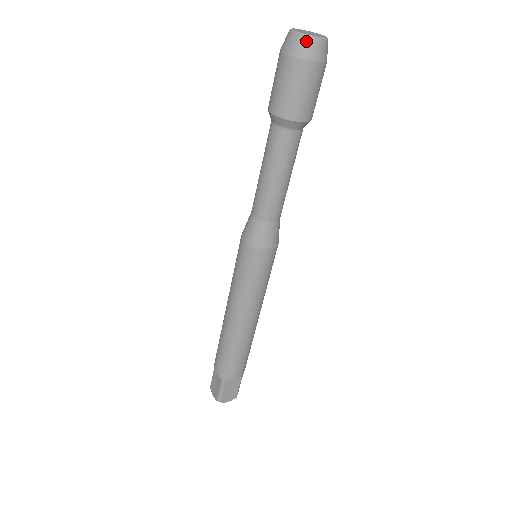
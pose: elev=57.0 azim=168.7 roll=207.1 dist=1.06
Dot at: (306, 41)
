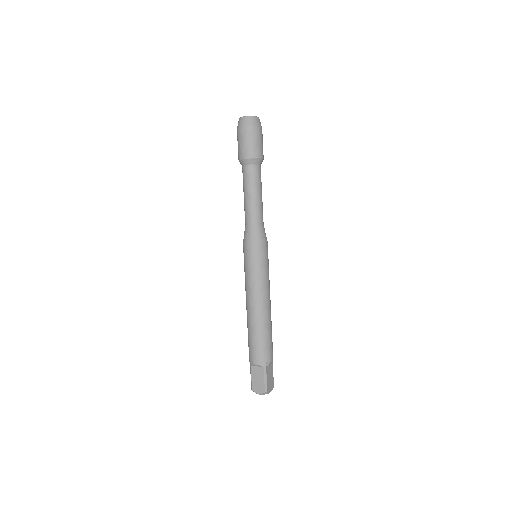
Dot at: (239, 120)
